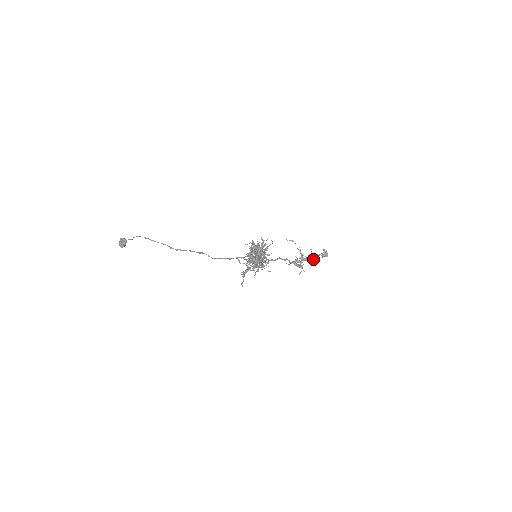
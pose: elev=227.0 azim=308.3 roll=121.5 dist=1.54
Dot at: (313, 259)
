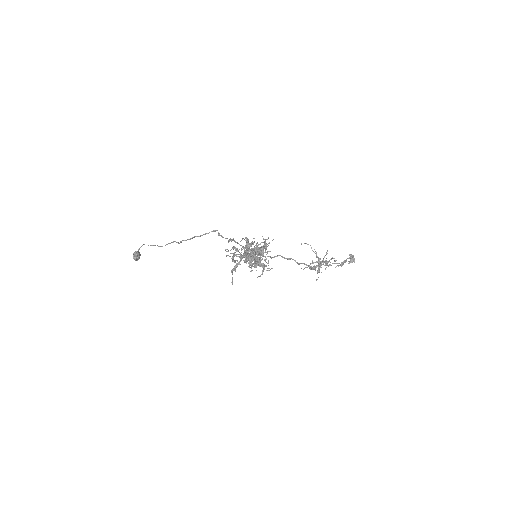
Dot at: (329, 261)
